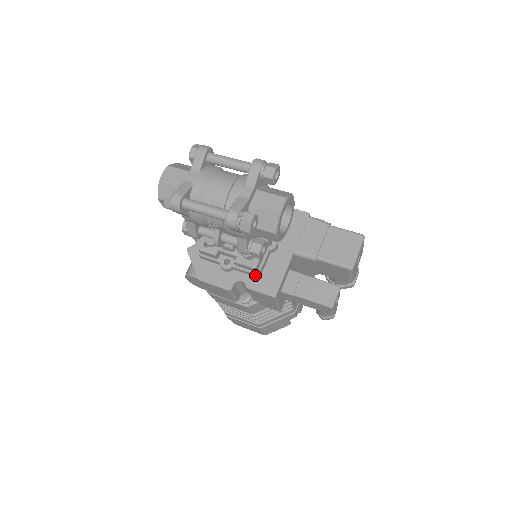
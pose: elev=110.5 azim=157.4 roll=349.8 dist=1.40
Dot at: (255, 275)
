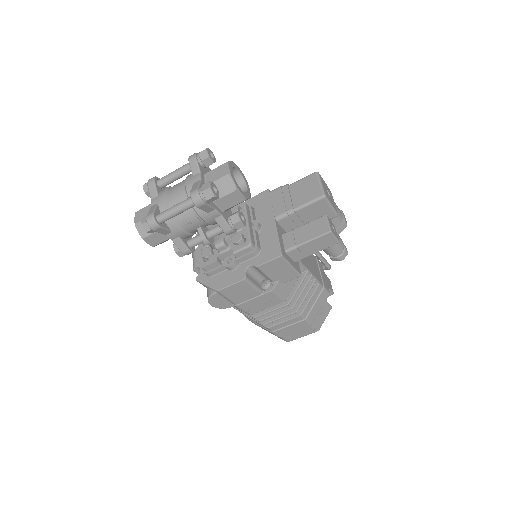
Dot at: (256, 253)
